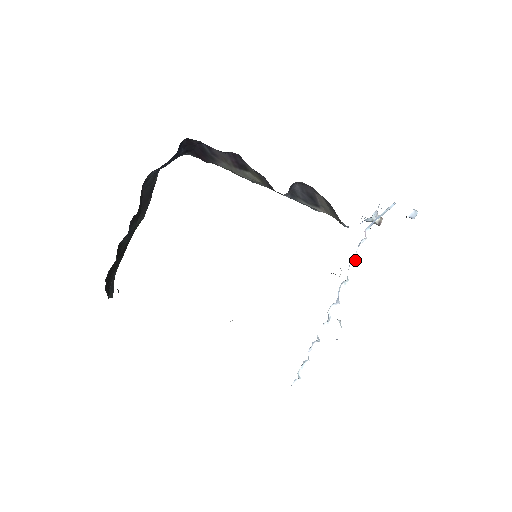
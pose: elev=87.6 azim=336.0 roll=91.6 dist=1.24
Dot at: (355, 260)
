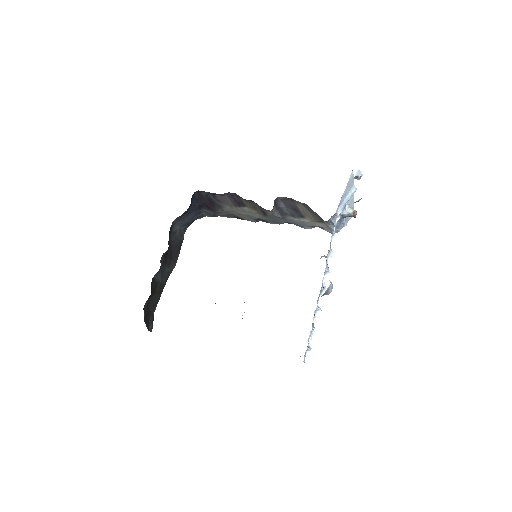
Dot at: (335, 236)
